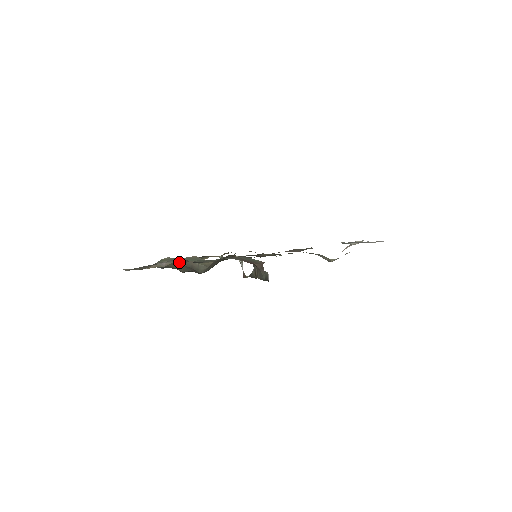
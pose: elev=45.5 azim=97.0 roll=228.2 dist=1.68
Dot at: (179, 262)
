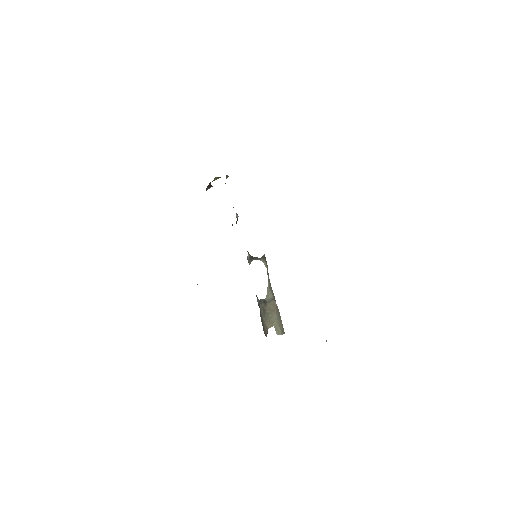
Dot at: occluded
